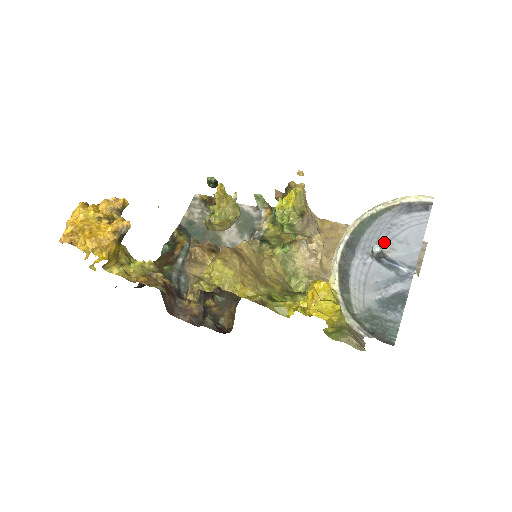
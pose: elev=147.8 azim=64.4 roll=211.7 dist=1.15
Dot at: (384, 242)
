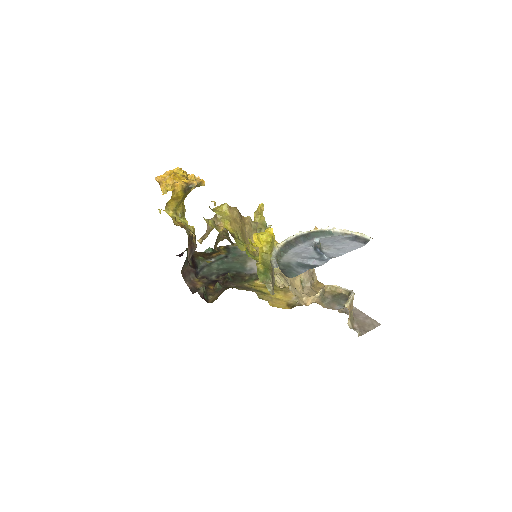
Dot at: (326, 245)
